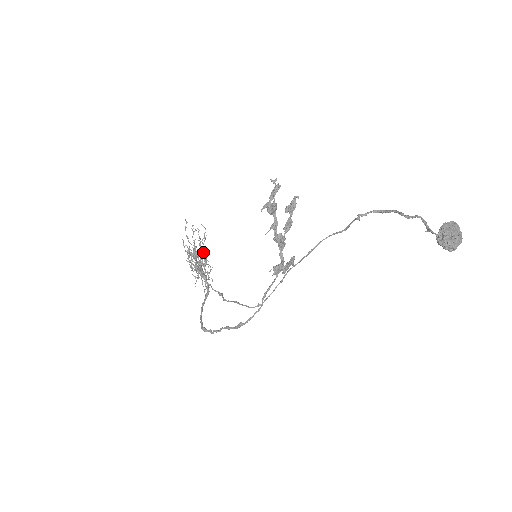
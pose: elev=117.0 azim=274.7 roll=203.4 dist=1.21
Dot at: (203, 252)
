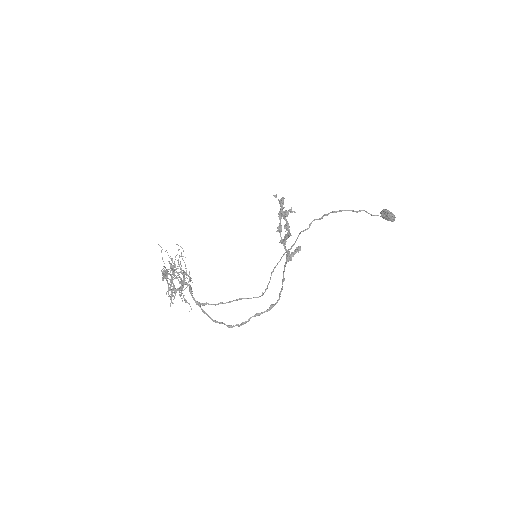
Dot at: occluded
